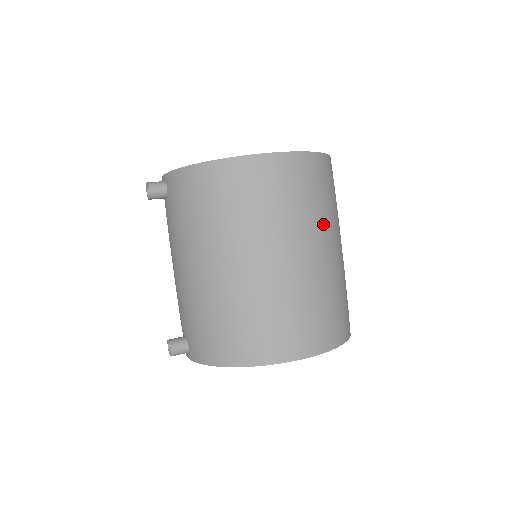
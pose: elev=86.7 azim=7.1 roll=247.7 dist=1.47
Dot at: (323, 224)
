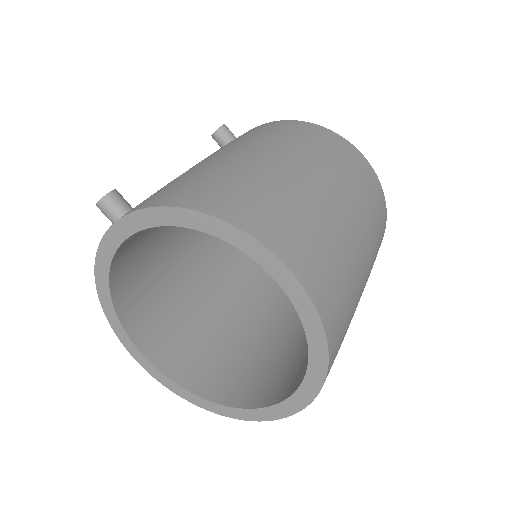
Dot at: (369, 231)
